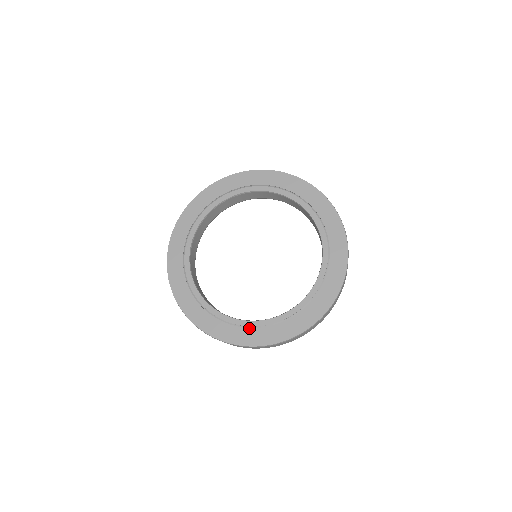
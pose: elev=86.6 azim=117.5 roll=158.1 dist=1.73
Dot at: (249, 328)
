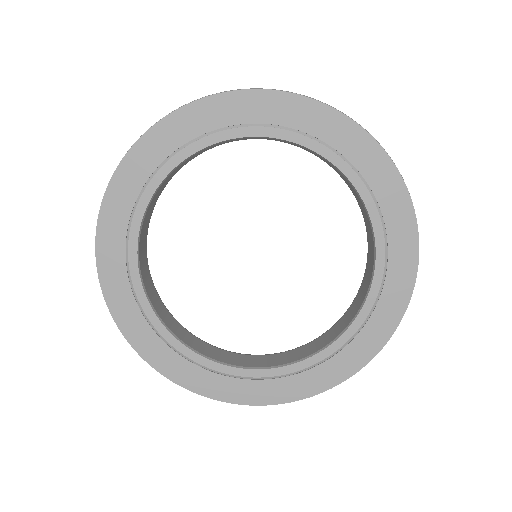
Dot at: (209, 371)
